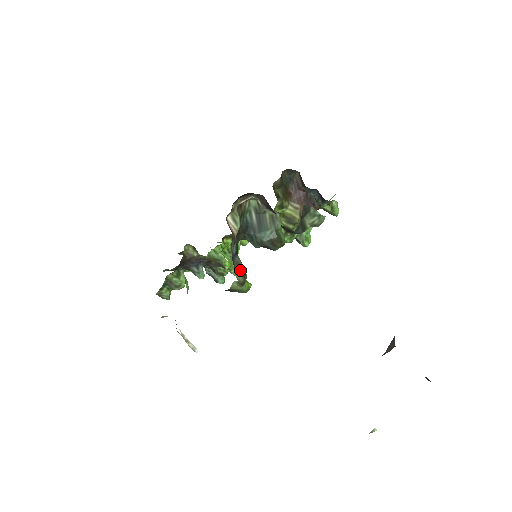
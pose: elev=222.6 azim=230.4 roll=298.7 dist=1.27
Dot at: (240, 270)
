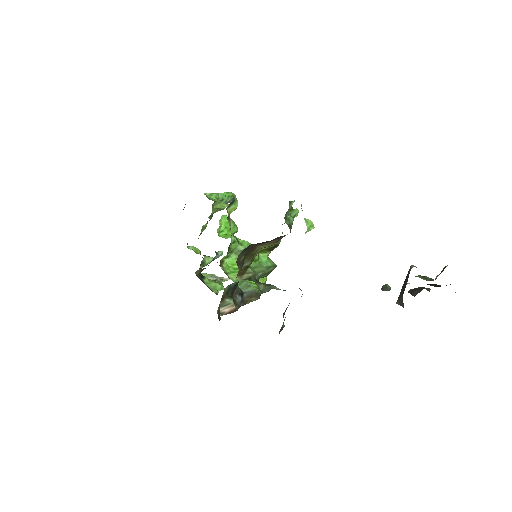
Dot at: (253, 296)
